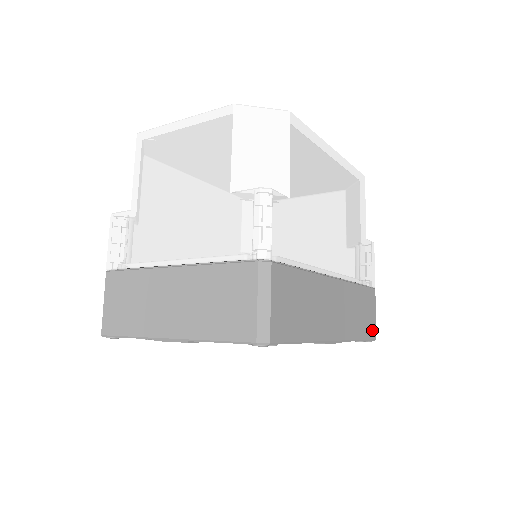
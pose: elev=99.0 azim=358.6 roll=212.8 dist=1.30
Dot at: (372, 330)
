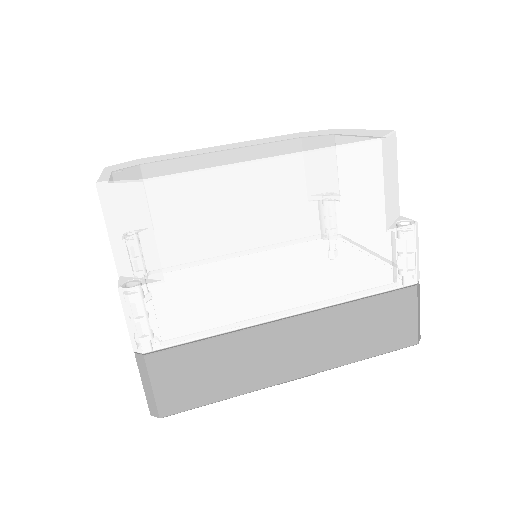
Dot at: (405, 337)
